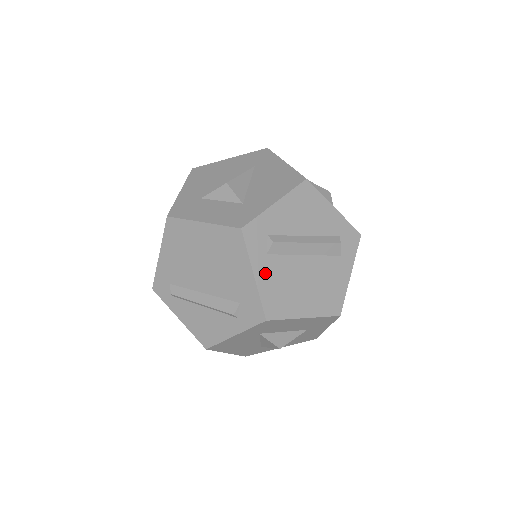
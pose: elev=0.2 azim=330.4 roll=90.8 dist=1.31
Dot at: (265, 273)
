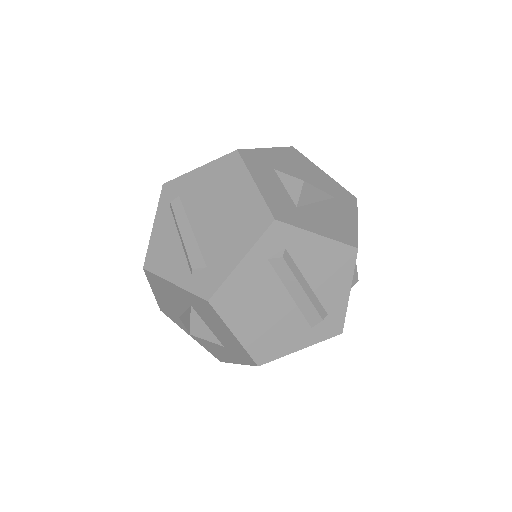
Dot at: (250, 270)
